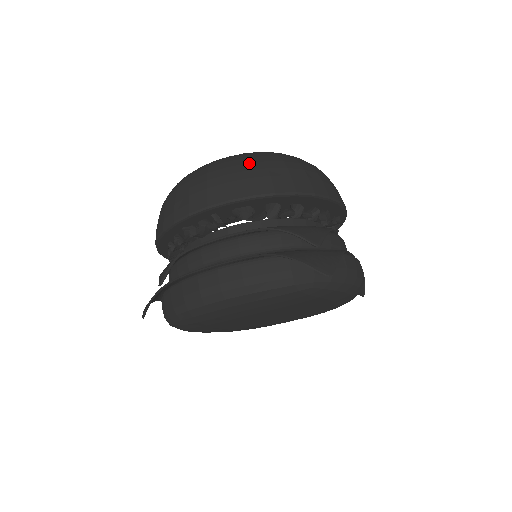
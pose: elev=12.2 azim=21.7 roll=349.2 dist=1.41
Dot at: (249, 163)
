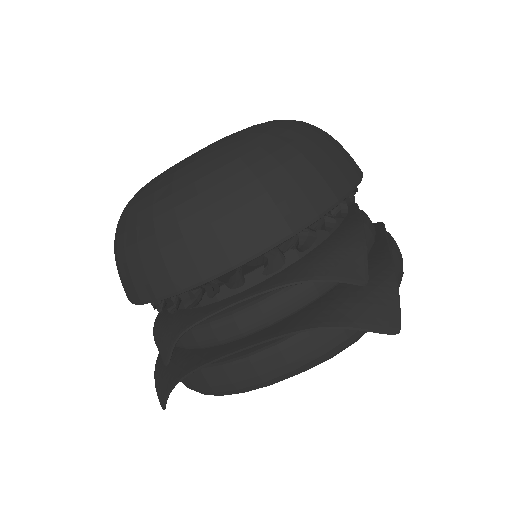
Dot at: (236, 191)
